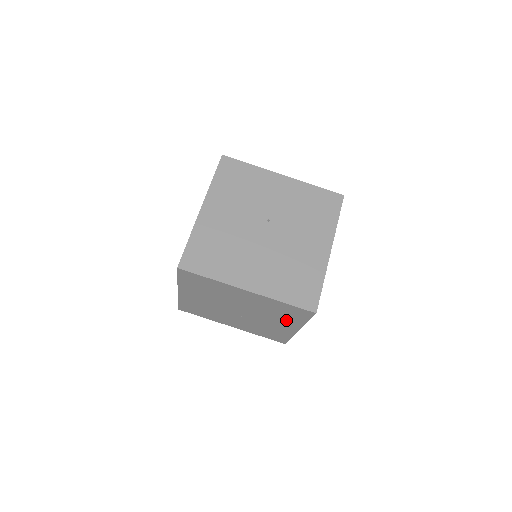
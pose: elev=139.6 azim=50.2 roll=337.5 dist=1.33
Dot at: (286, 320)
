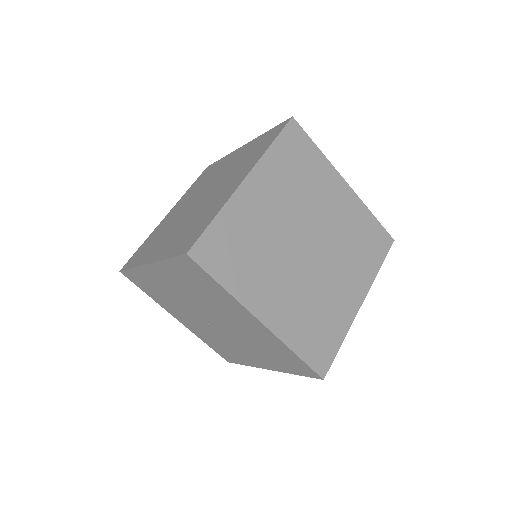
Dot at: (268, 358)
